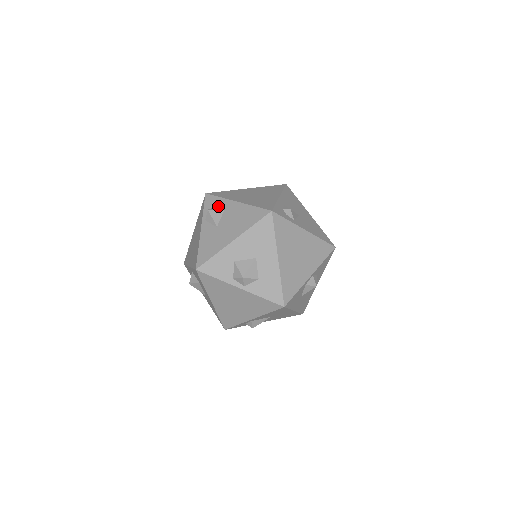
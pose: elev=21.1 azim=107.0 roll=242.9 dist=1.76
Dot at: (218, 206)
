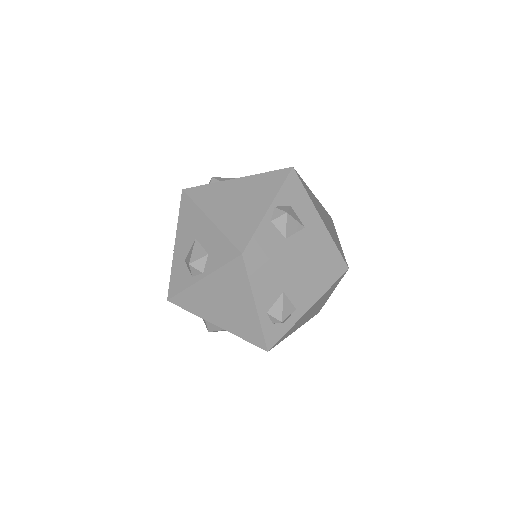
Dot at: occluded
